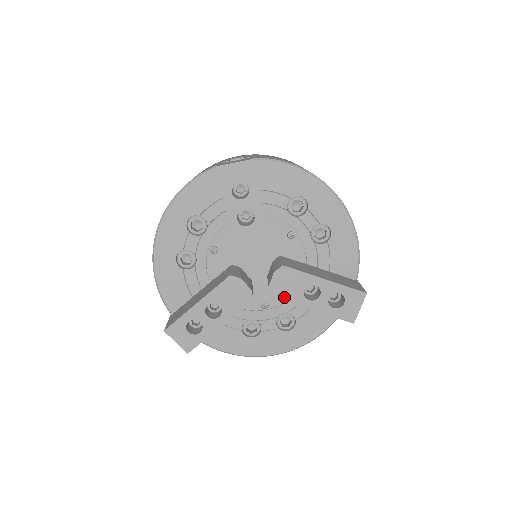
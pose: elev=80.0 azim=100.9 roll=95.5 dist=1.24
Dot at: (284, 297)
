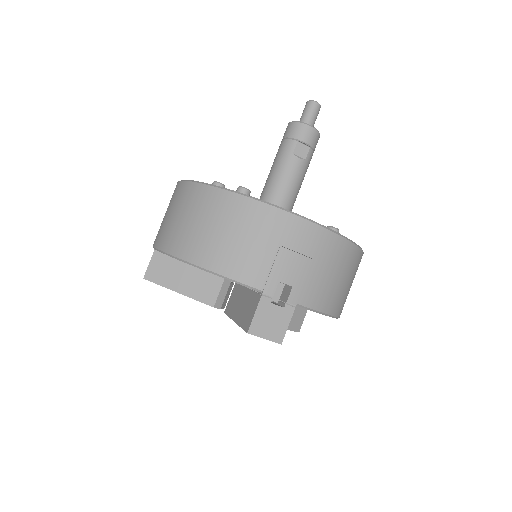
Dot at: occluded
